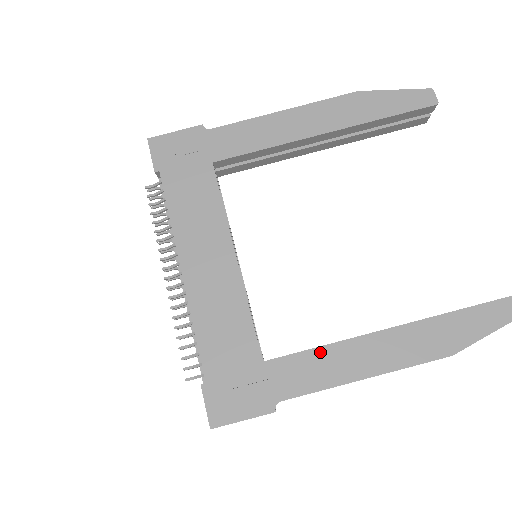
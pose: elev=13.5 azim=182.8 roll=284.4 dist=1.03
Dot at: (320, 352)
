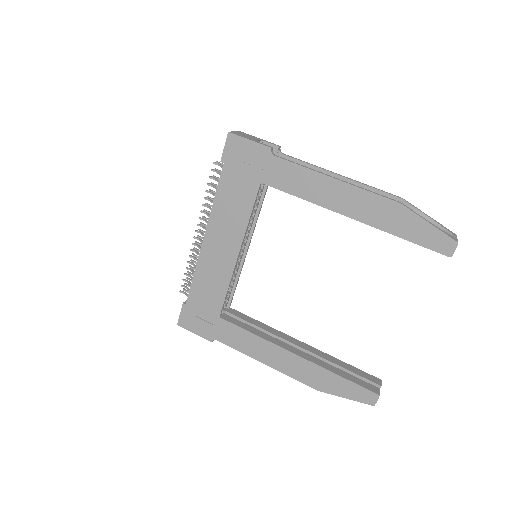
Dot at: (251, 336)
